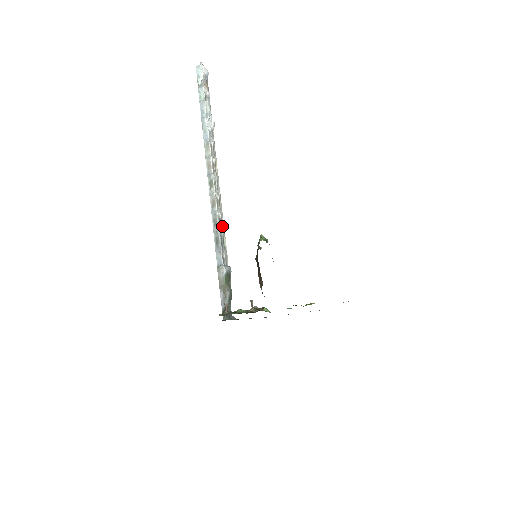
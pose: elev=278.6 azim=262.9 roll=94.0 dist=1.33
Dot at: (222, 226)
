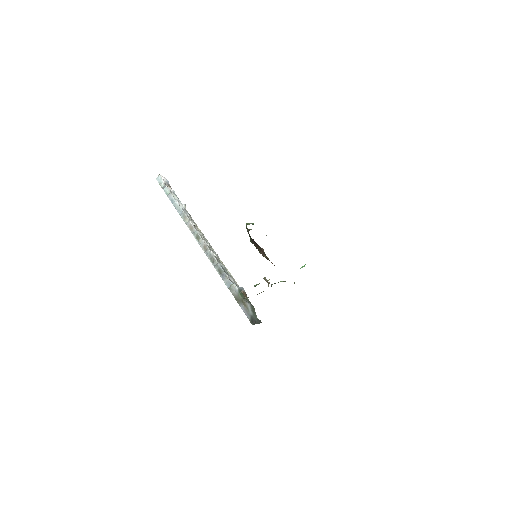
Dot at: (221, 263)
